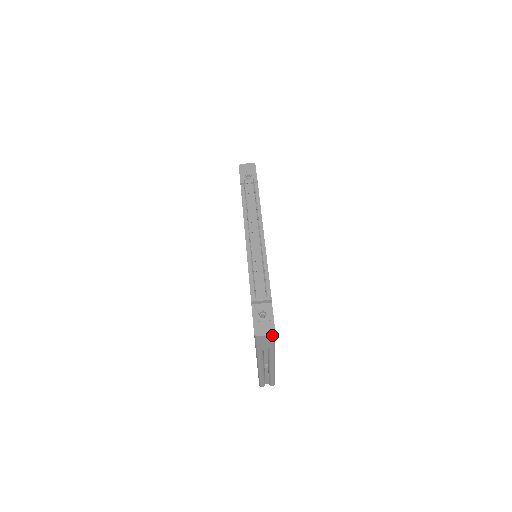
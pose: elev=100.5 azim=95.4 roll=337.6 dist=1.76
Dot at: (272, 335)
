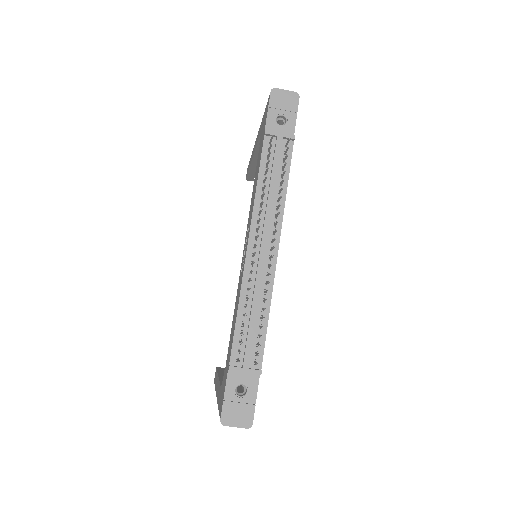
Dot at: (246, 427)
